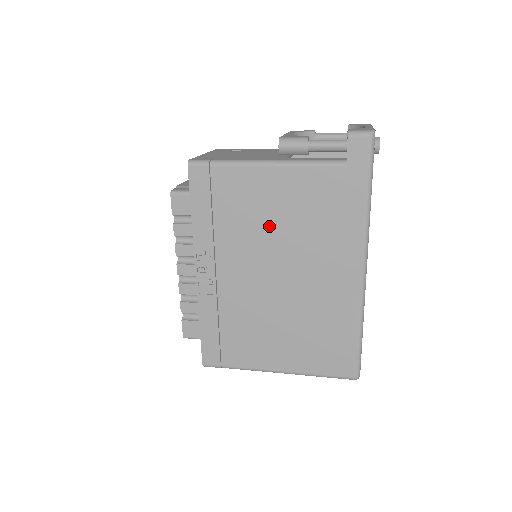
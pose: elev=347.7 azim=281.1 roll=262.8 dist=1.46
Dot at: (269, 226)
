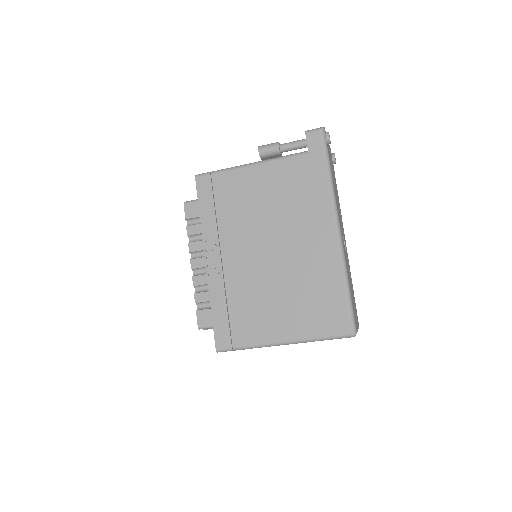
Dot at: (259, 210)
